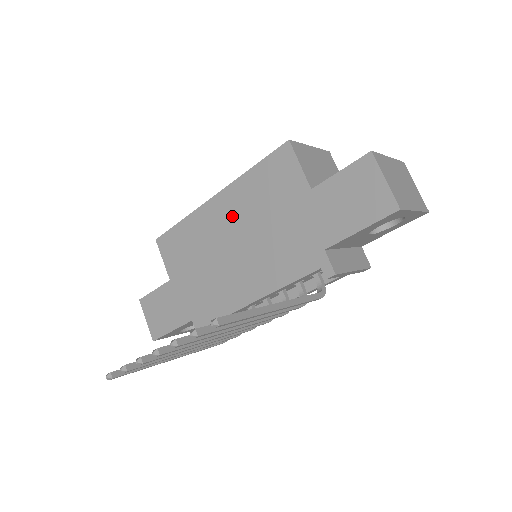
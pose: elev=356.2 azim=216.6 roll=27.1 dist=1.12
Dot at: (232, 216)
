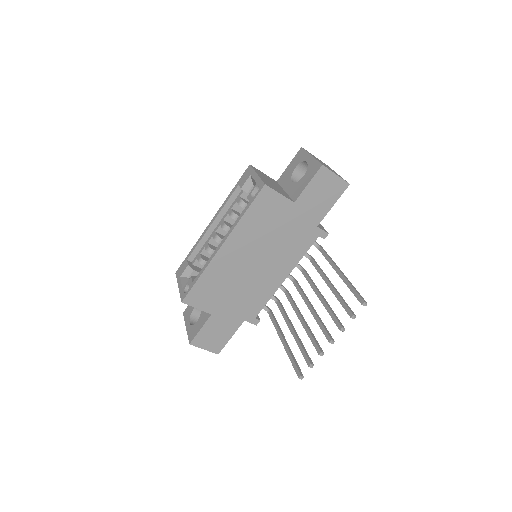
Dot at: (244, 248)
